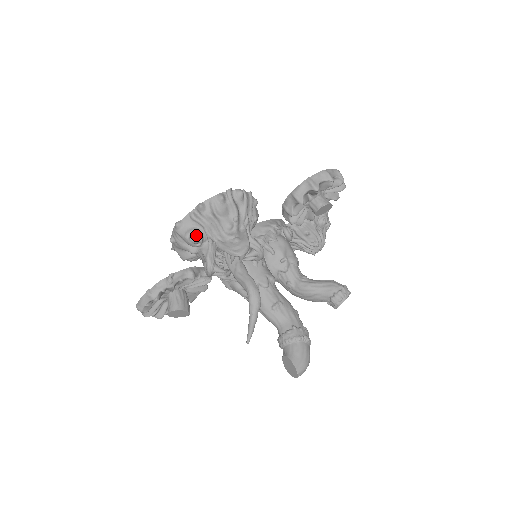
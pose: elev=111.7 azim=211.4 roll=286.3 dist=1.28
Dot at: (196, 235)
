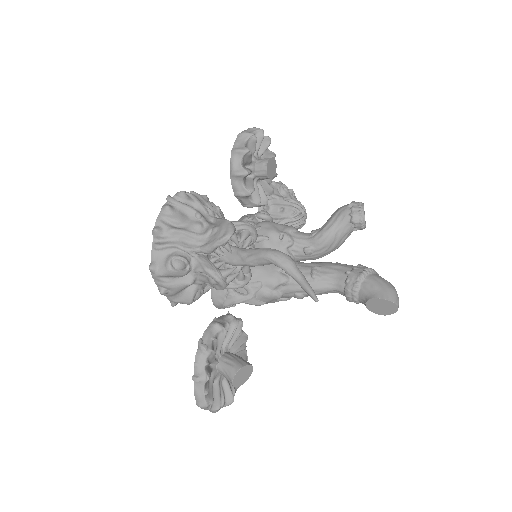
Dot at: (176, 260)
